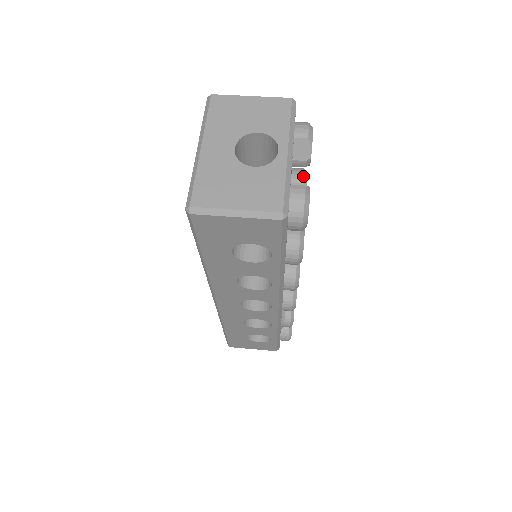
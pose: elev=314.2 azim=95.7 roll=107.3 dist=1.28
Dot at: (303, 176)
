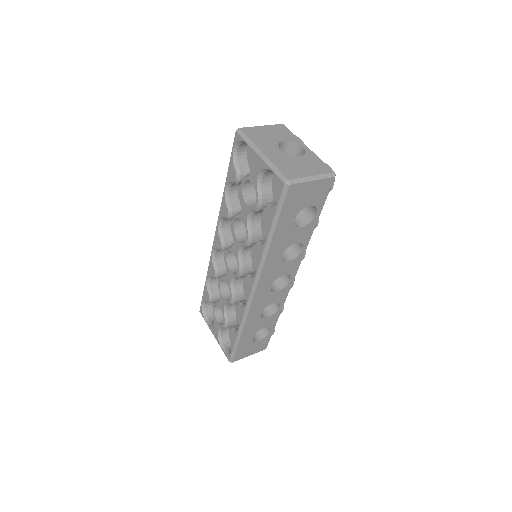
Dot at: occluded
